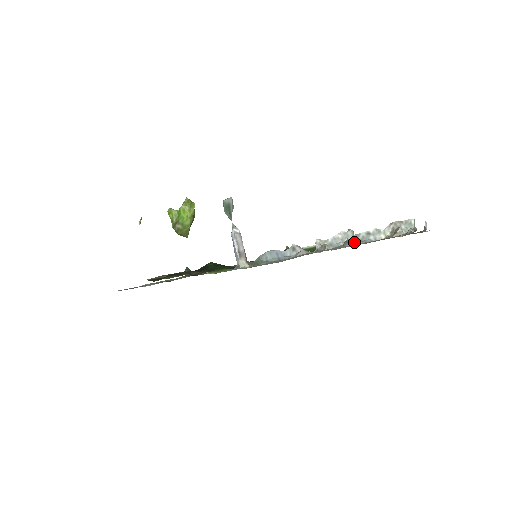
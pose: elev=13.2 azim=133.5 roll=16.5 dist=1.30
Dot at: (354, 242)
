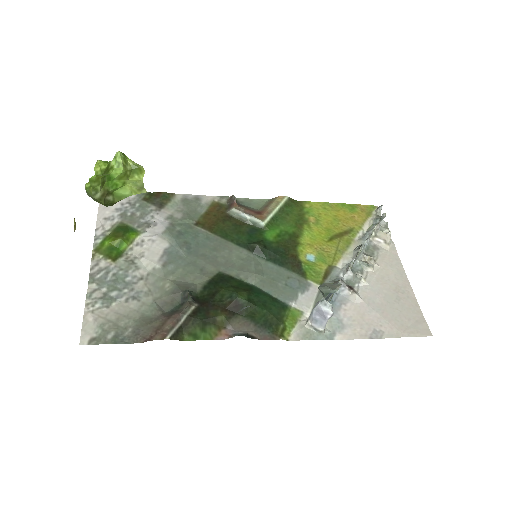
Dot at: (367, 260)
